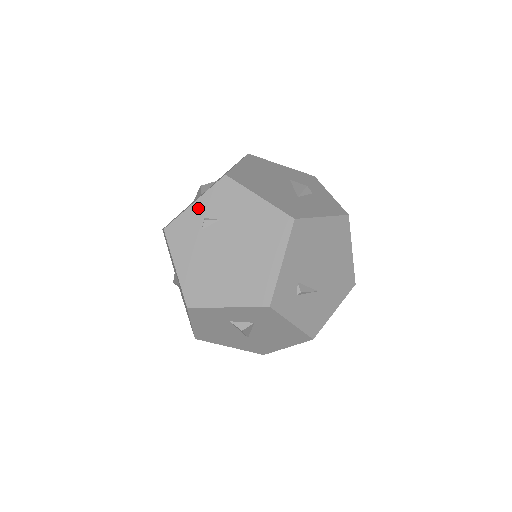
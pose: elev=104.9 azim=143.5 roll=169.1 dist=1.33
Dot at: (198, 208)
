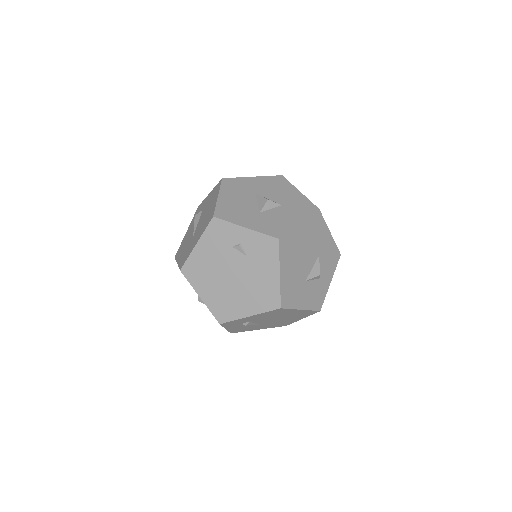
Dot at: (244, 234)
